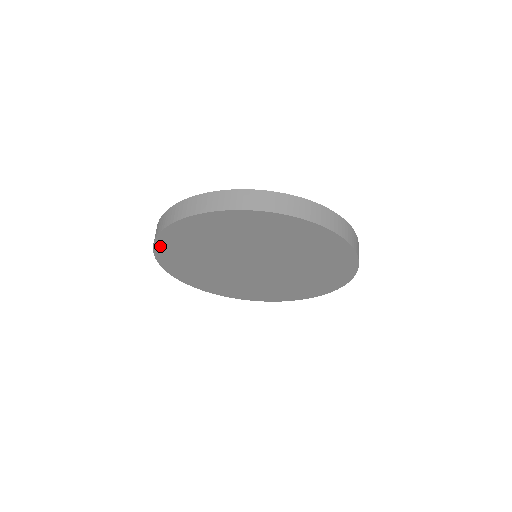
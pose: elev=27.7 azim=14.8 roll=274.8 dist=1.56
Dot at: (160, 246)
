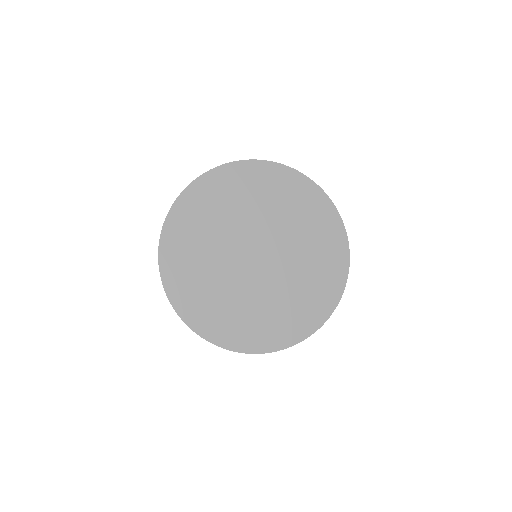
Dot at: (167, 278)
